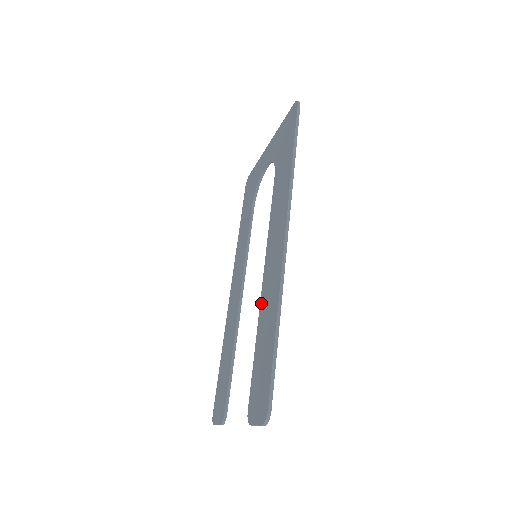
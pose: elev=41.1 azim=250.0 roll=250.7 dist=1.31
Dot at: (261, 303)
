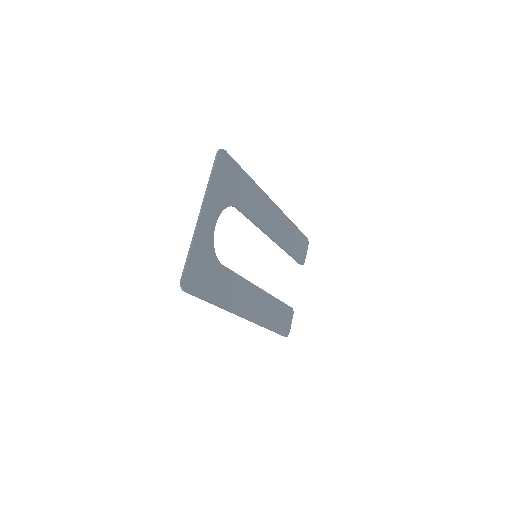
Dot at: (267, 296)
